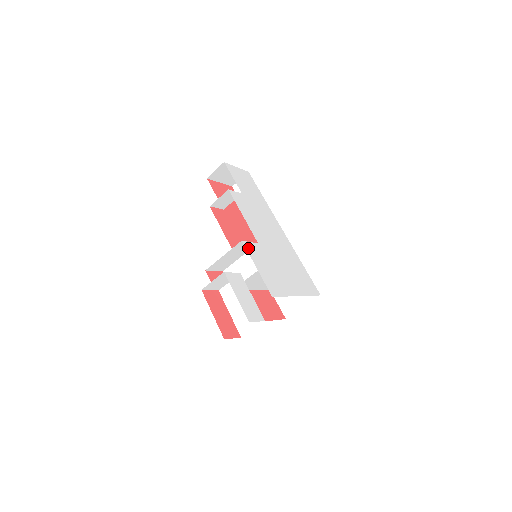
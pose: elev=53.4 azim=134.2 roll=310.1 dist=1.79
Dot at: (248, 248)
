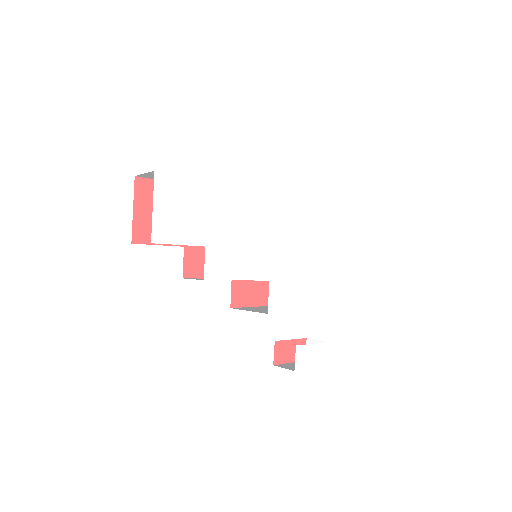
Dot at: (275, 309)
